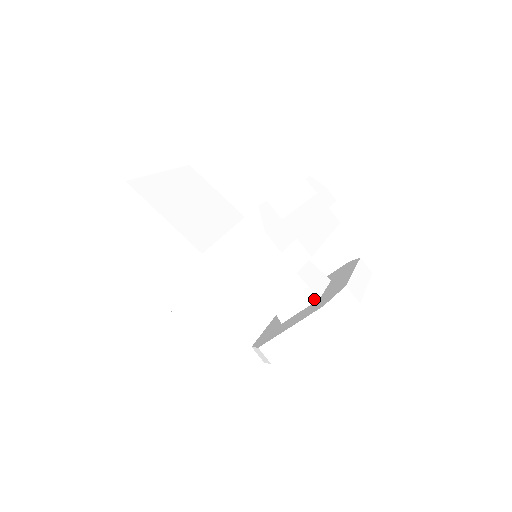
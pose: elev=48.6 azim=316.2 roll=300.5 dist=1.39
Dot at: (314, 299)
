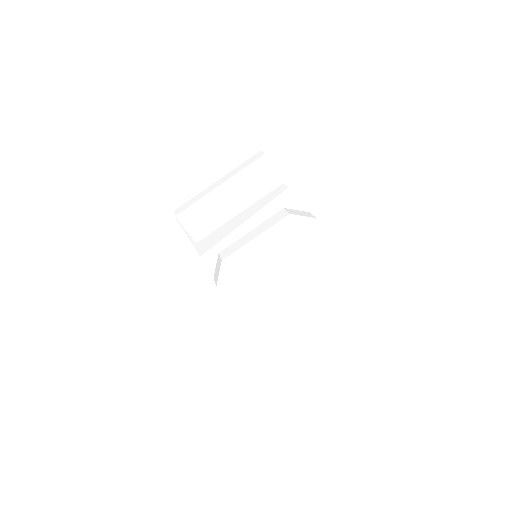
Dot at: occluded
